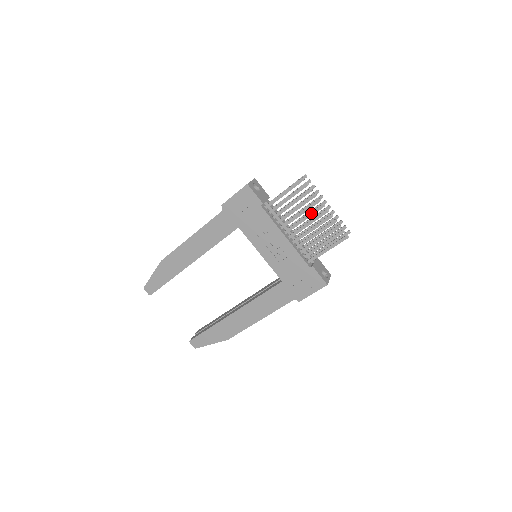
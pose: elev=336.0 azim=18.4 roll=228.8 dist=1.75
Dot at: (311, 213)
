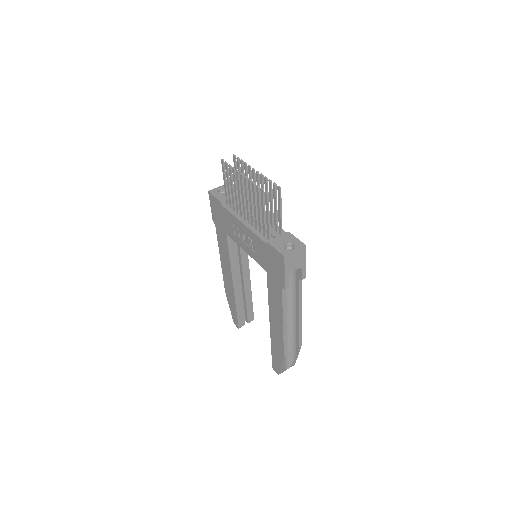
Dot at: (241, 188)
